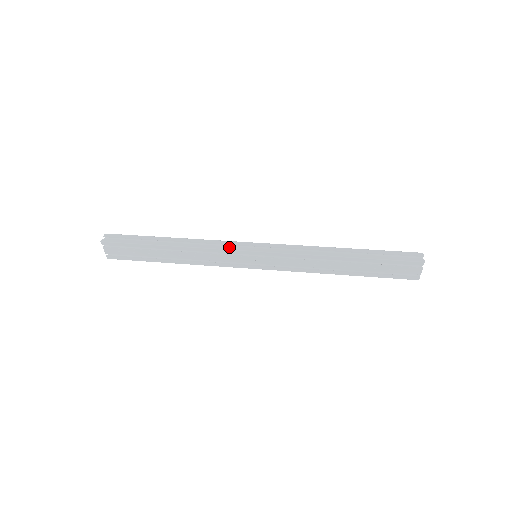
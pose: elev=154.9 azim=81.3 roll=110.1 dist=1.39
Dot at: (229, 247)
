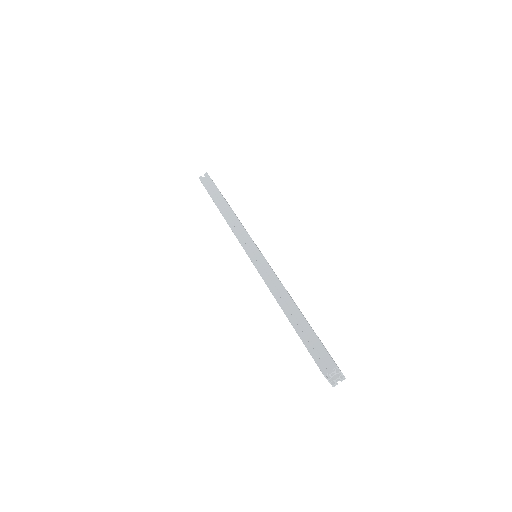
Dot at: (239, 236)
